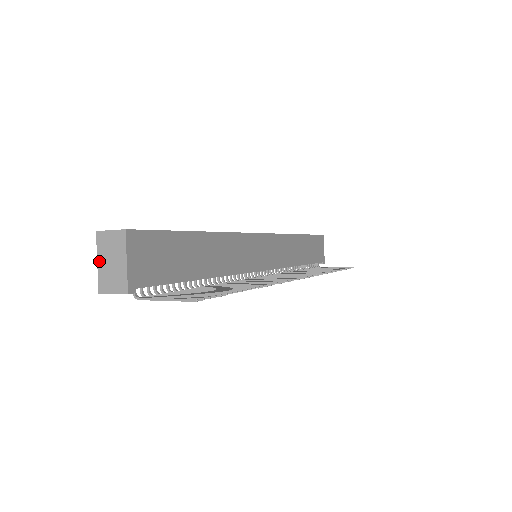
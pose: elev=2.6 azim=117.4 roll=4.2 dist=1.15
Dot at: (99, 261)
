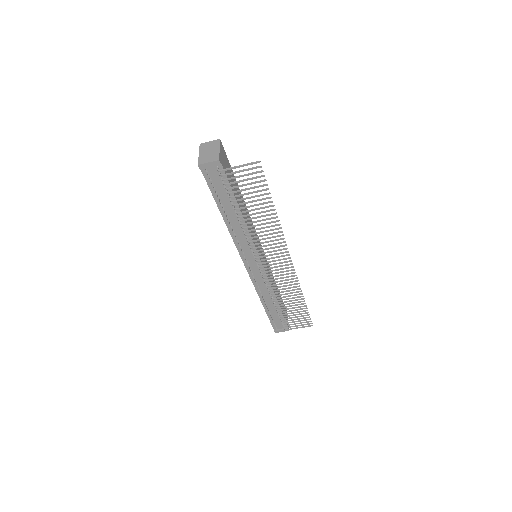
Dot at: (200, 153)
